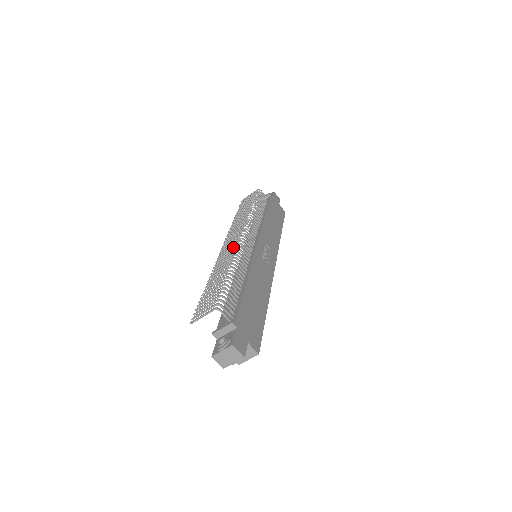
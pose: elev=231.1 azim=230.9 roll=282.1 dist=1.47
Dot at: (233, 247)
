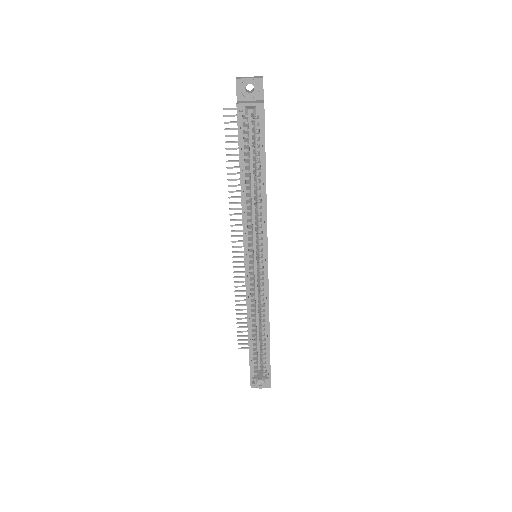
Dot at: occluded
